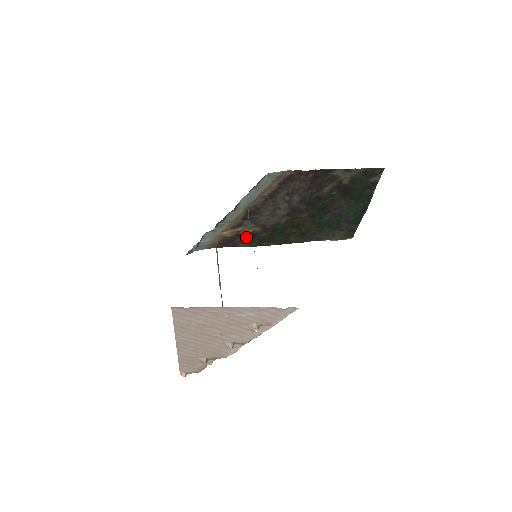
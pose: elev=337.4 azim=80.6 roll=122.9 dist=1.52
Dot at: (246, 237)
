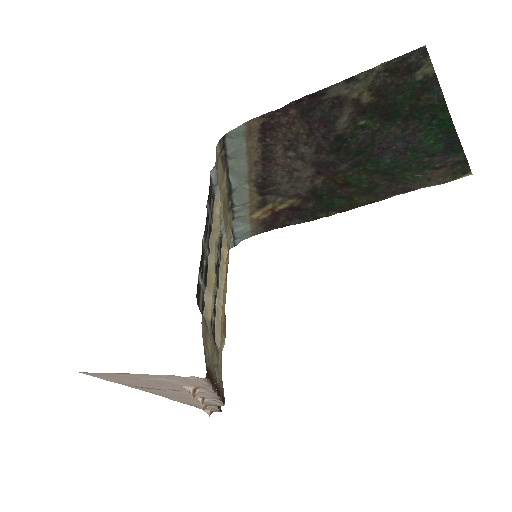
Dot at: (289, 213)
